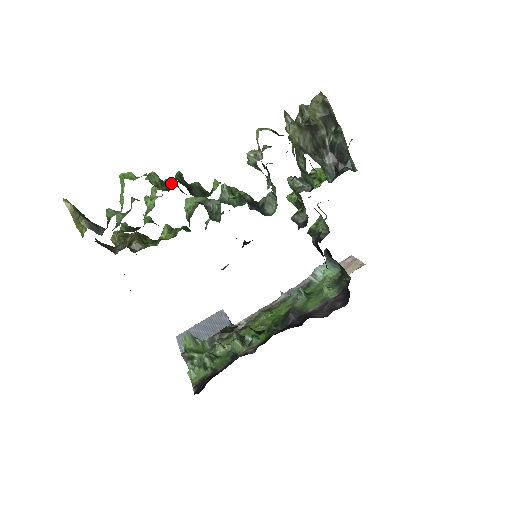
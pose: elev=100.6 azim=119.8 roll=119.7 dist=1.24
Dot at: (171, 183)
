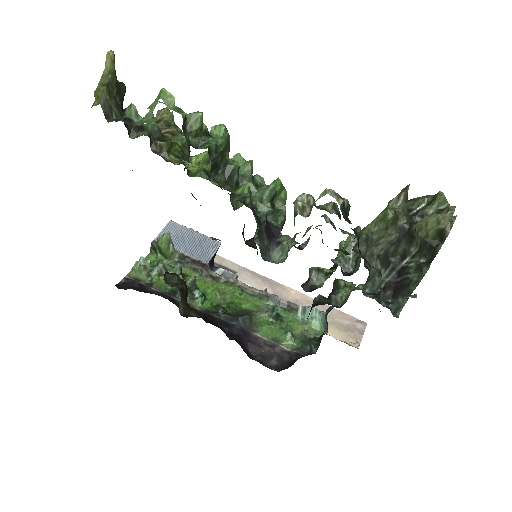
Dot at: (207, 143)
